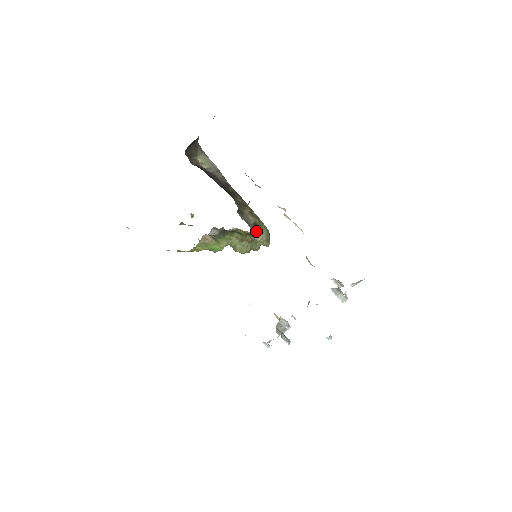
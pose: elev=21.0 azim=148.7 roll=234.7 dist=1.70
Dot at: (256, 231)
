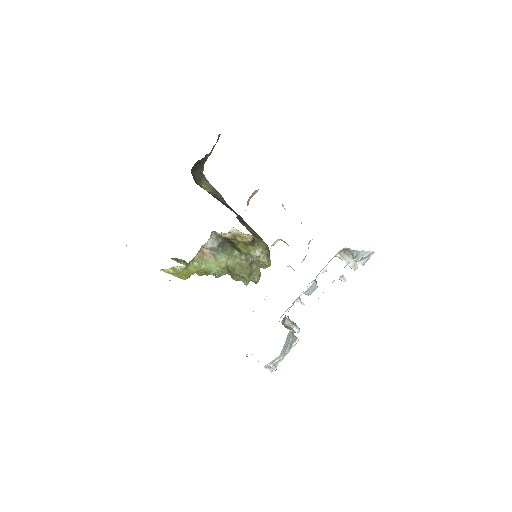
Dot at: (255, 241)
